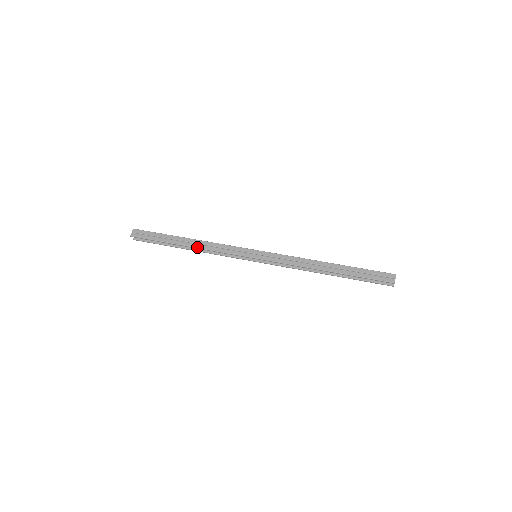
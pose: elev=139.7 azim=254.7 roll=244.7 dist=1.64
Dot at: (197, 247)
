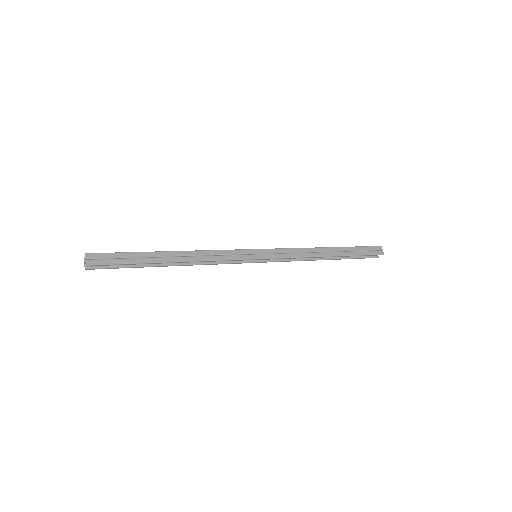
Dot at: (189, 260)
